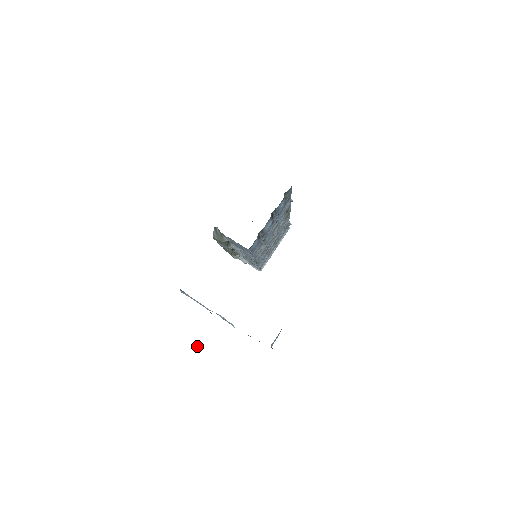
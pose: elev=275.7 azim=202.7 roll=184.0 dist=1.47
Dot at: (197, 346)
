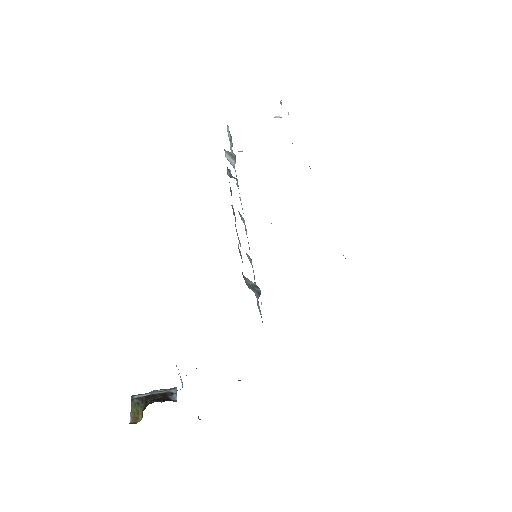
Dot at: (136, 414)
